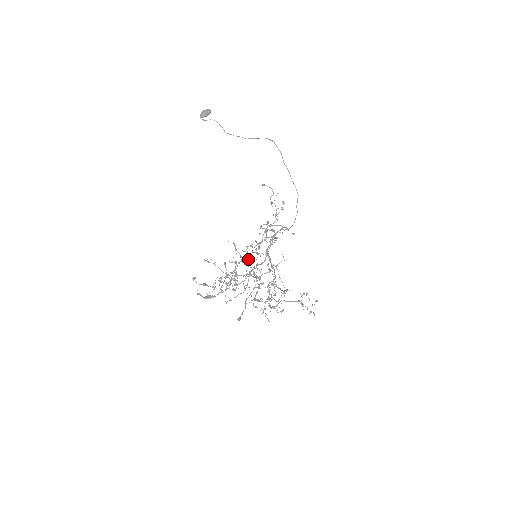
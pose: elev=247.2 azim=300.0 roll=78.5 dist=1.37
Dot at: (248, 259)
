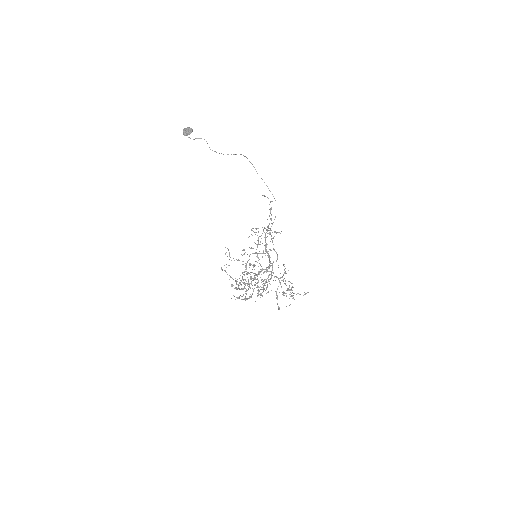
Dot at: (239, 260)
